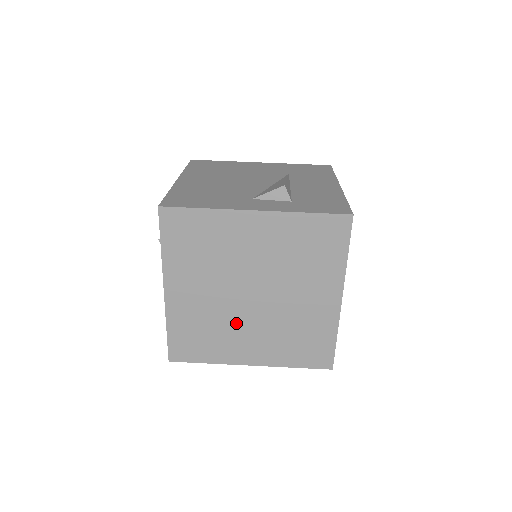
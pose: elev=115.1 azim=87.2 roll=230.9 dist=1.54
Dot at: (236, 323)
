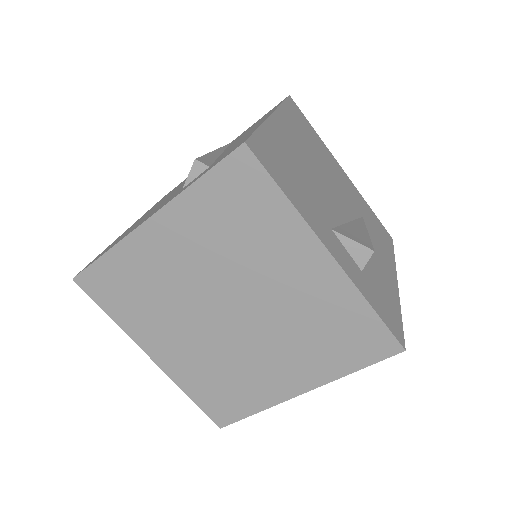
Dot at: (183, 317)
